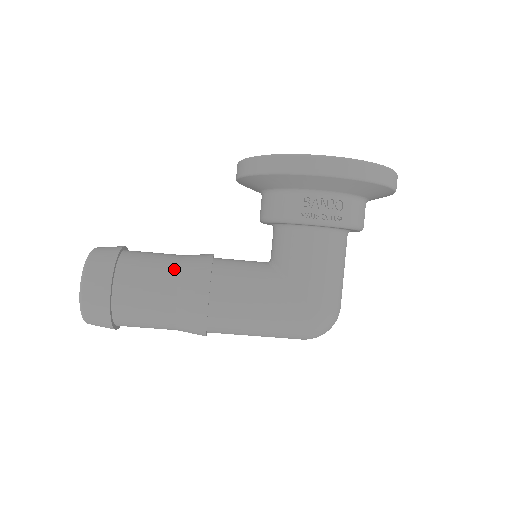
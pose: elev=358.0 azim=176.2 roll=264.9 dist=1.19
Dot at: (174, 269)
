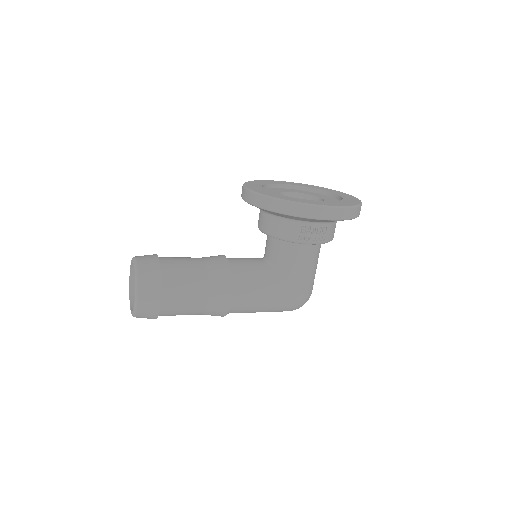
Dot at: (204, 277)
